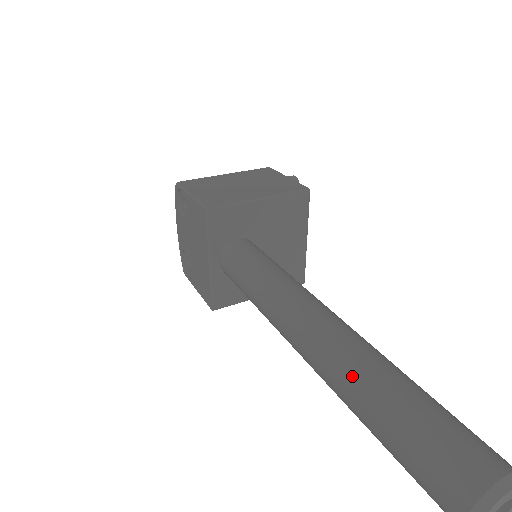
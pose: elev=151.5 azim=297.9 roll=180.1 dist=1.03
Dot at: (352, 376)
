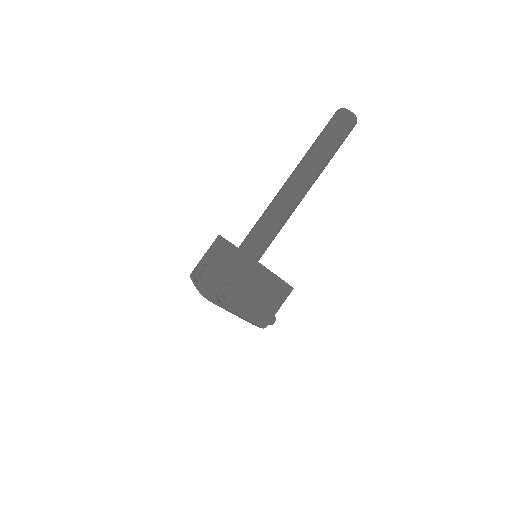
Dot at: (306, 153)
